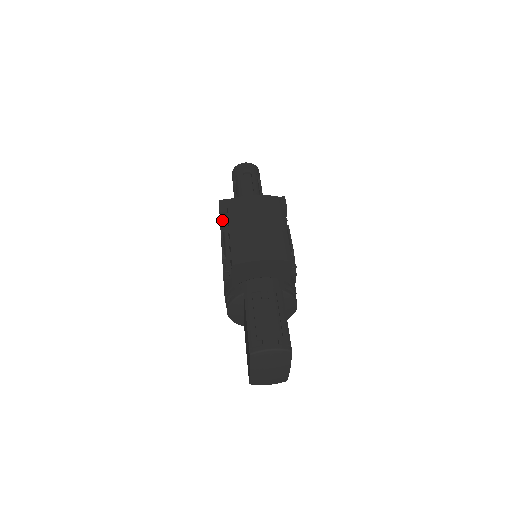
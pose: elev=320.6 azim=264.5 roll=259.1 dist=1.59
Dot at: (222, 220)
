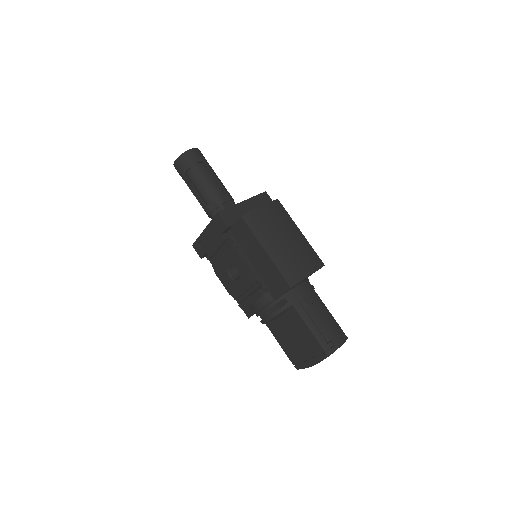
Dot at: (224, 232)
